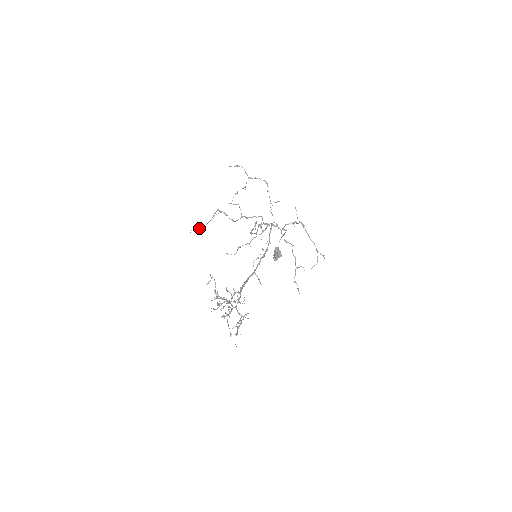
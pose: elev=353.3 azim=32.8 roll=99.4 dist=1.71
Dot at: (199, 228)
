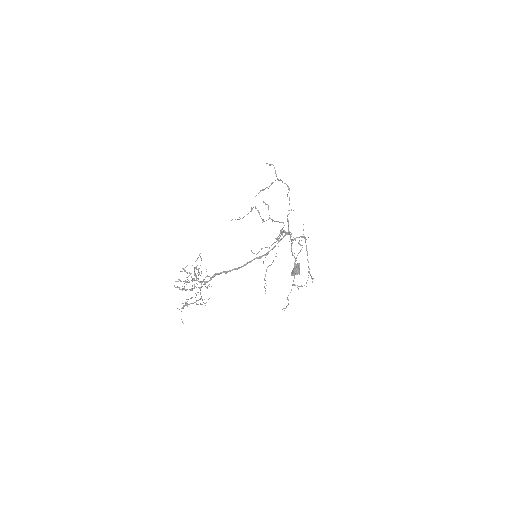
Dot at: (238, 219)
